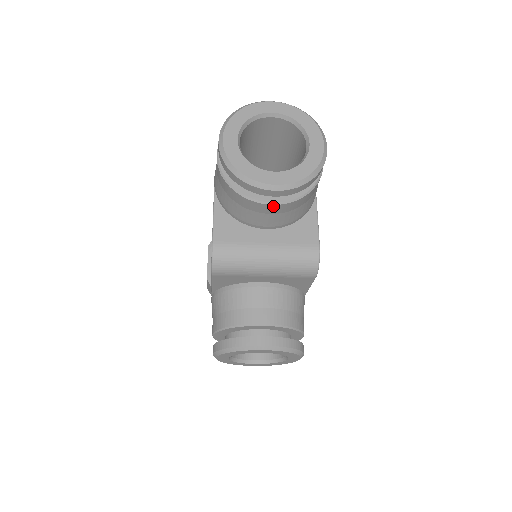
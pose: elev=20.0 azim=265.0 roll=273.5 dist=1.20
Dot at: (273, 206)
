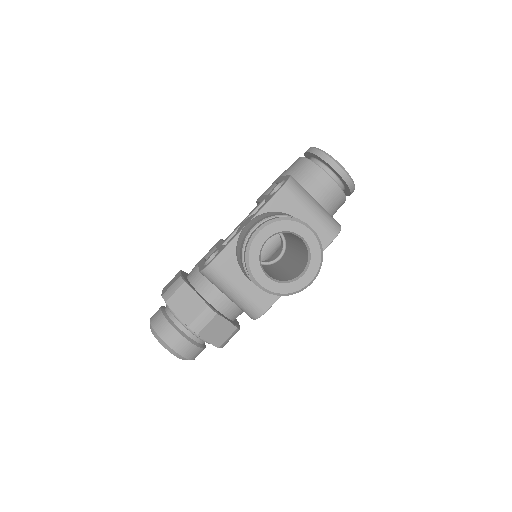
Dot at: (332, 181)
